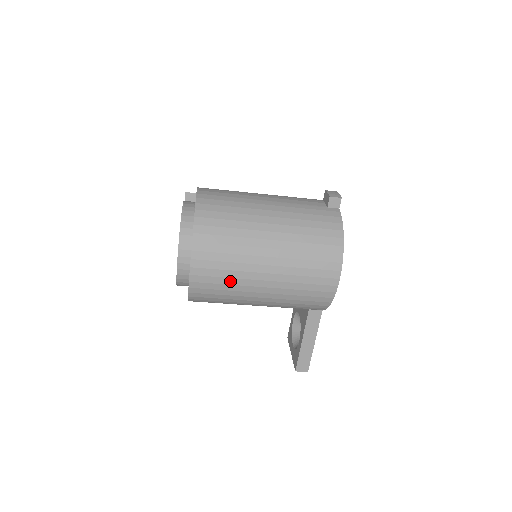
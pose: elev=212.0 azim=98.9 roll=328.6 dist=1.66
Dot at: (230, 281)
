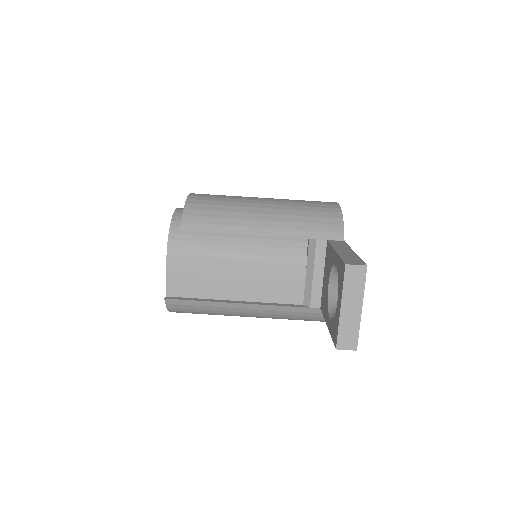
Dot at: (229, 198)
